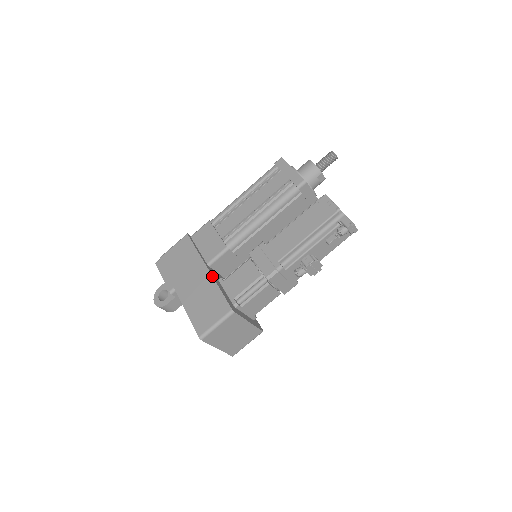
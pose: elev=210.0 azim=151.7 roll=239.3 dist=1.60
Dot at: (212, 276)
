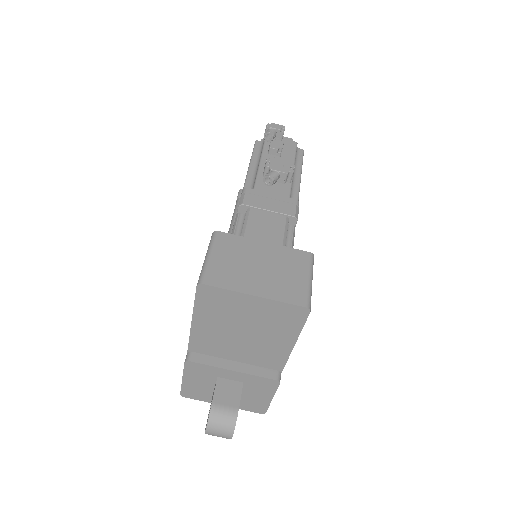
Dot at: occluded
